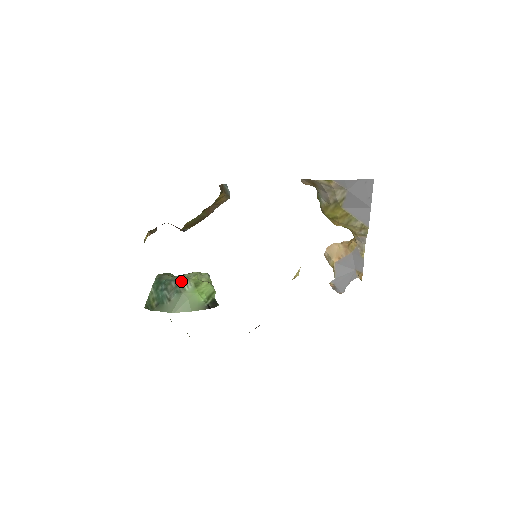
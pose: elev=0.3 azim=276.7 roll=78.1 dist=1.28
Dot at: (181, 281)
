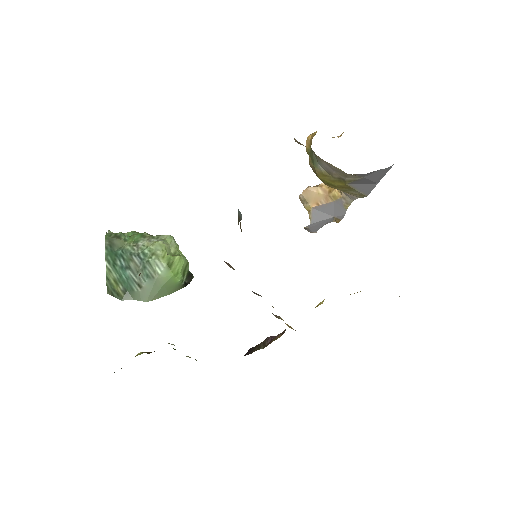
Dot at: (148, 260)
